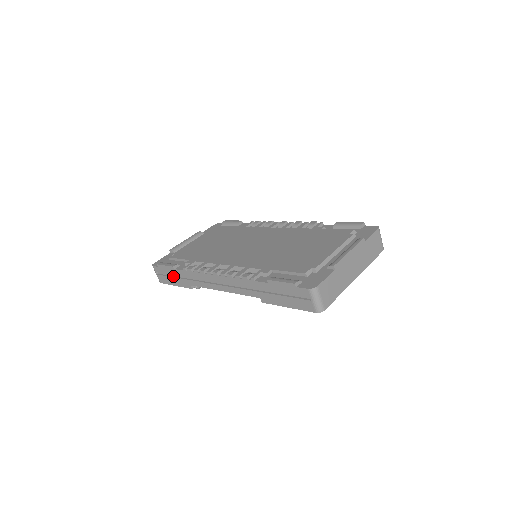
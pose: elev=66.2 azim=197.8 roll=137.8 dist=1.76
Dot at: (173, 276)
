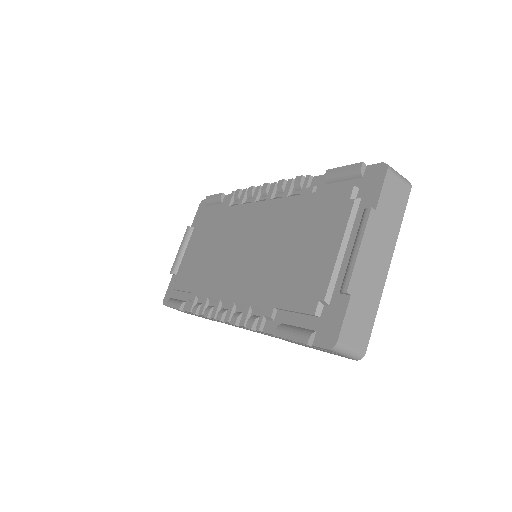
Dot at: occluded
